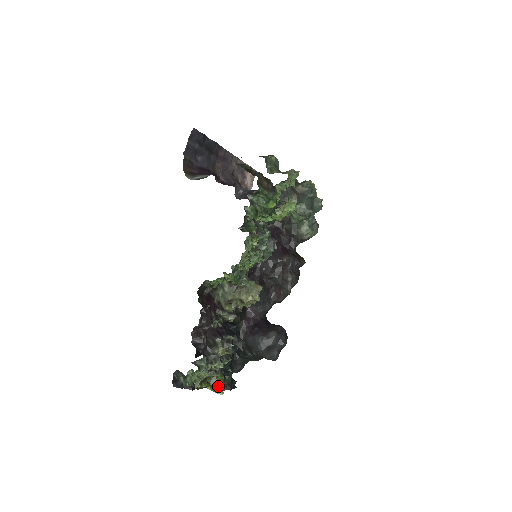
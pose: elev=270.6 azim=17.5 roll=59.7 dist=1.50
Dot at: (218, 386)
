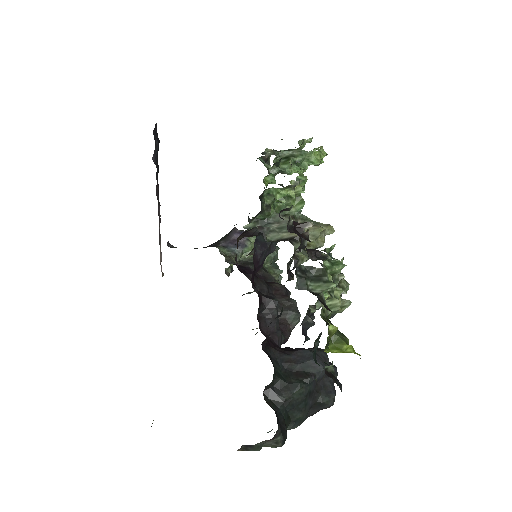
Dot at: (346, 341)
